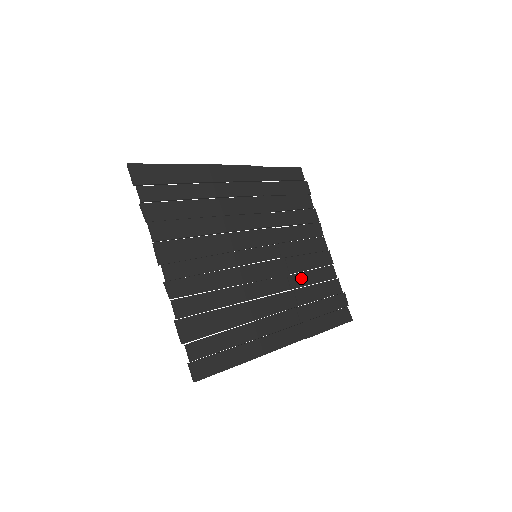
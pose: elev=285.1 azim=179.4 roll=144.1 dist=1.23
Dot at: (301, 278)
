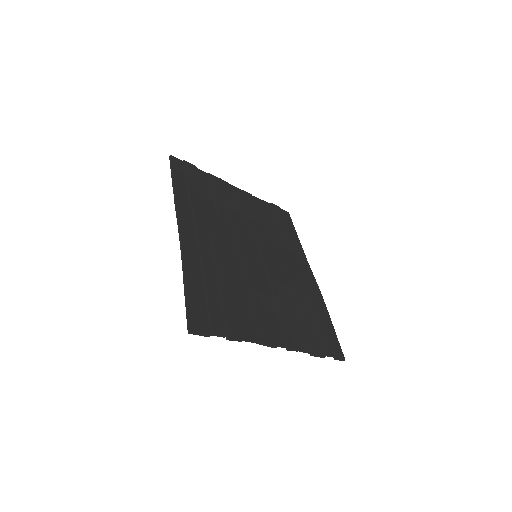
Dot at: (267, 230)
